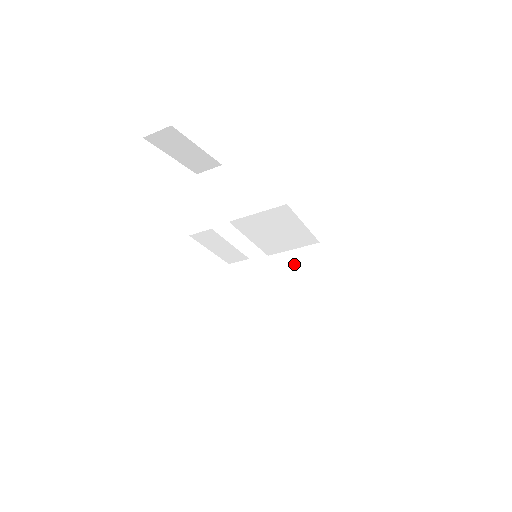
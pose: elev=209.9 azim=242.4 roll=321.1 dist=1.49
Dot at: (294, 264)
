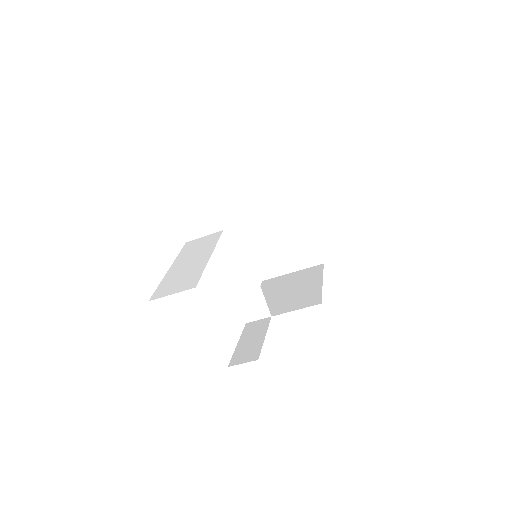
Dot at: (269, 208)
